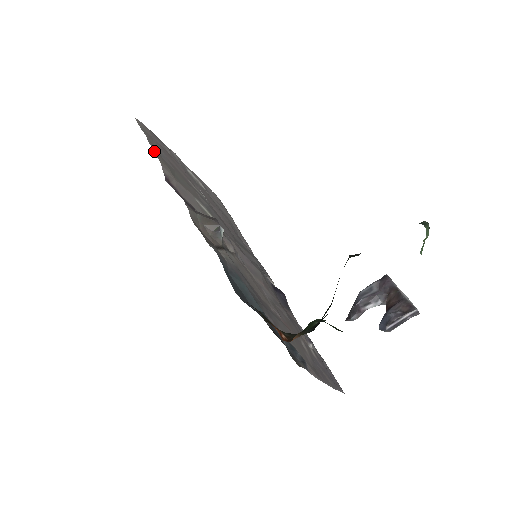
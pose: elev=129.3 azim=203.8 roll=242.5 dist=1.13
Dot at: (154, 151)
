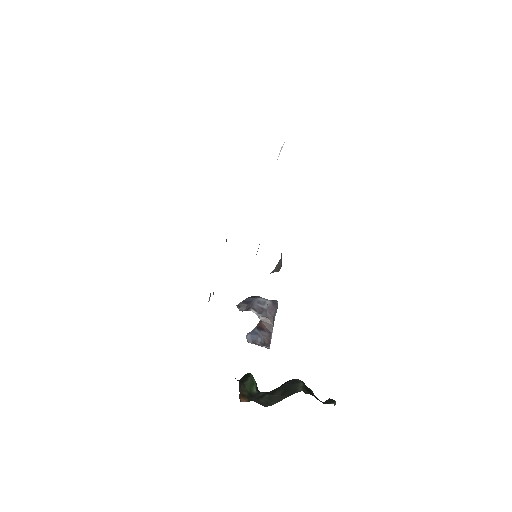
Dot at: occluded
